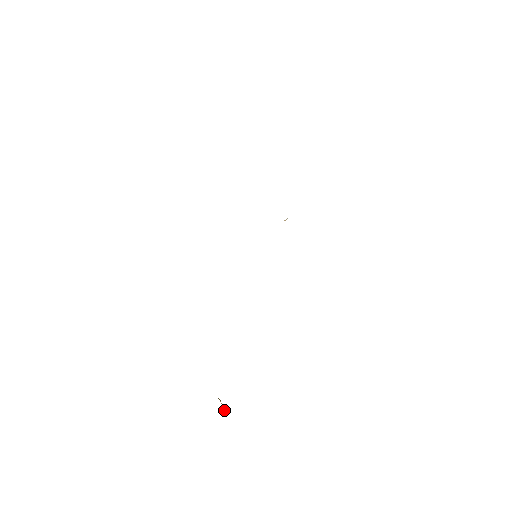
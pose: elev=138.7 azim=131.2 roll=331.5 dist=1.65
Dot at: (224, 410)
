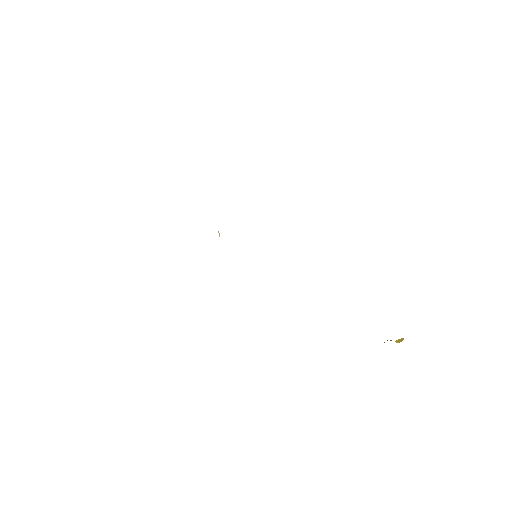
Dot at: (398, 342)
